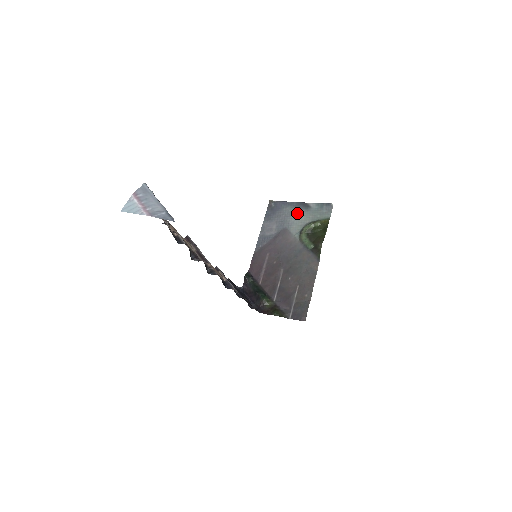
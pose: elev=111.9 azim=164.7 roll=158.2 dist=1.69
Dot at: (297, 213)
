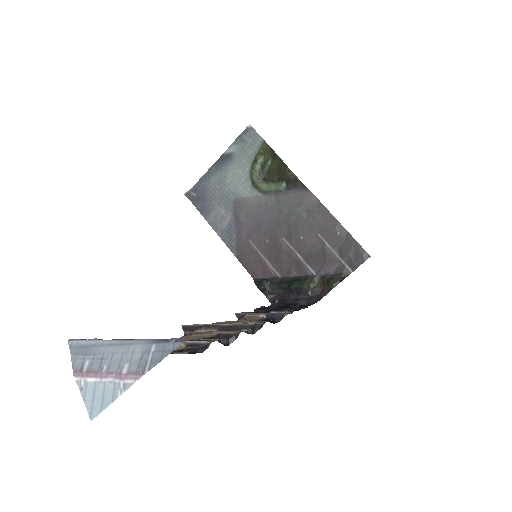
Dot at: (227, 174)
